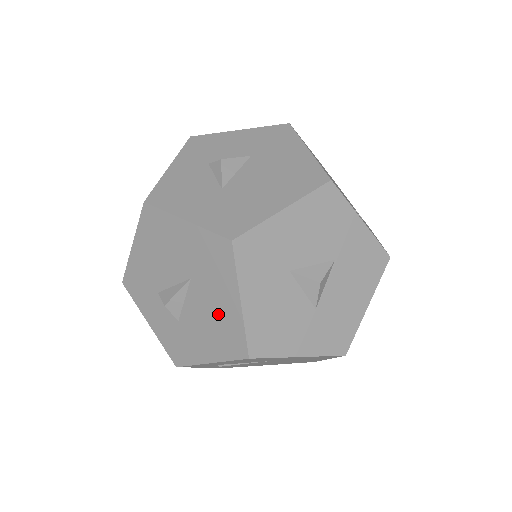
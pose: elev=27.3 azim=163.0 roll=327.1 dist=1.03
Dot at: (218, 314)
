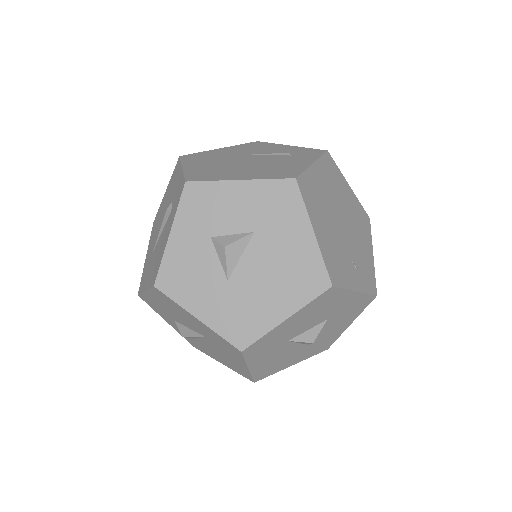
Dot at: (229, 359)
